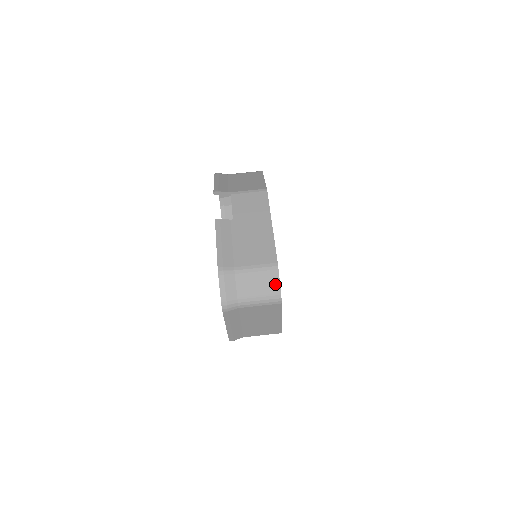
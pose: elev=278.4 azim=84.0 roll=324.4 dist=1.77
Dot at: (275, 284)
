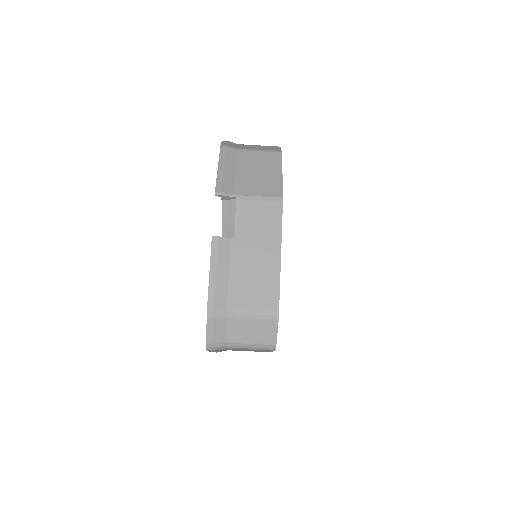
Dot at: (271, 334)
